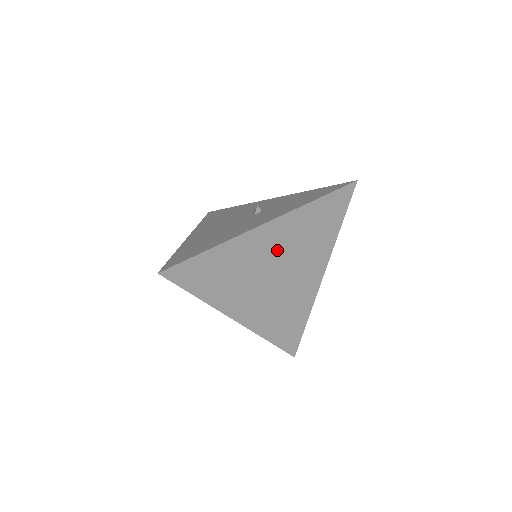
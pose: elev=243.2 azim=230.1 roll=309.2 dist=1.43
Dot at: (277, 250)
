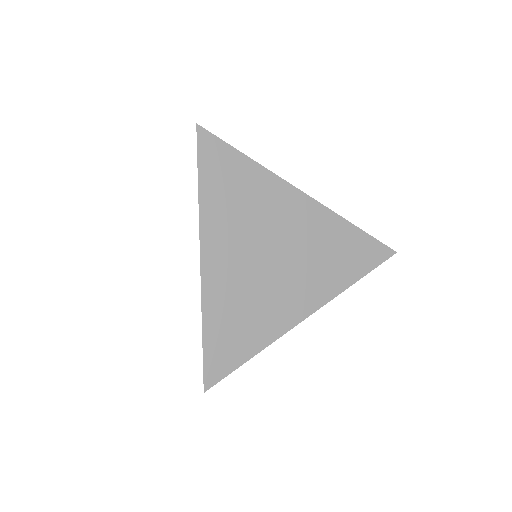
Dot at: (293, 231)
